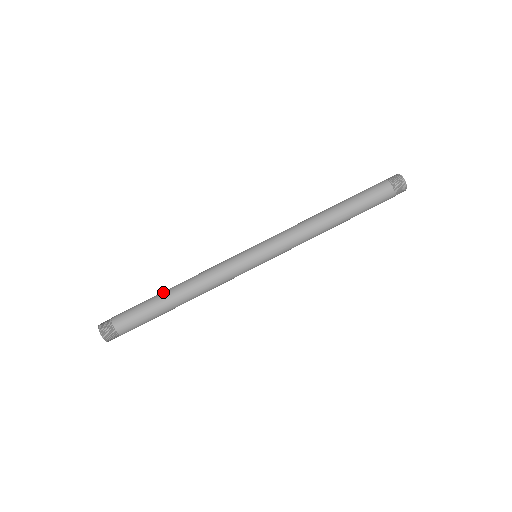
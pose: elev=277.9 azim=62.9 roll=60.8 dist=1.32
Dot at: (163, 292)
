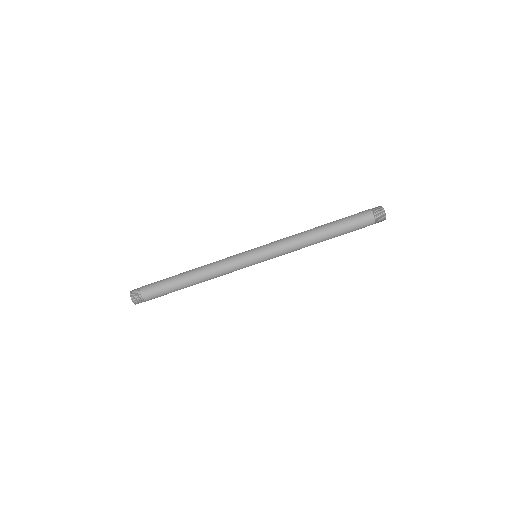
Dot at: (182, 280)
